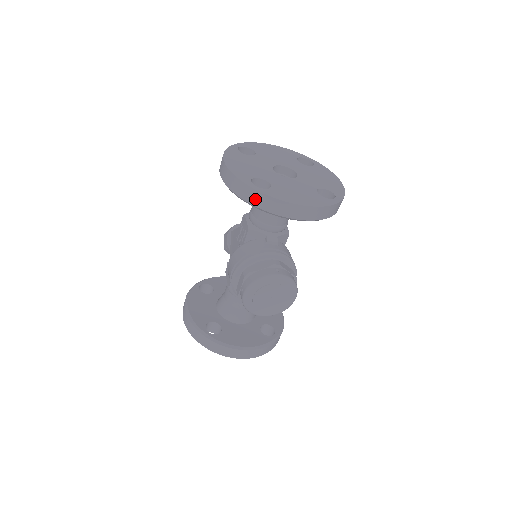
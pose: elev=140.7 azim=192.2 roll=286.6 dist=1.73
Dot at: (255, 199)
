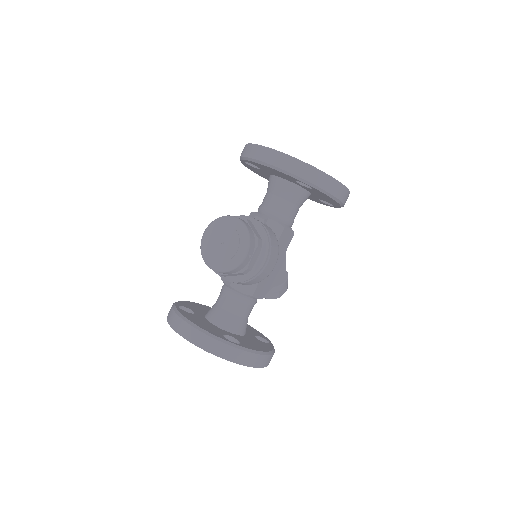
Dot at: (244, 151)
